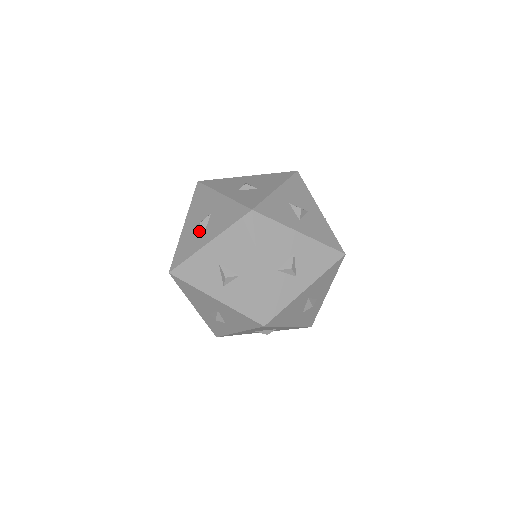
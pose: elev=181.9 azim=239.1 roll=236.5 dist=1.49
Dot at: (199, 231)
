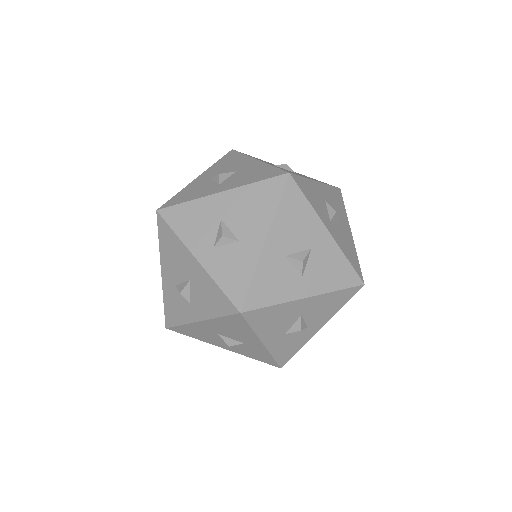
Dot at: (183, 297)
